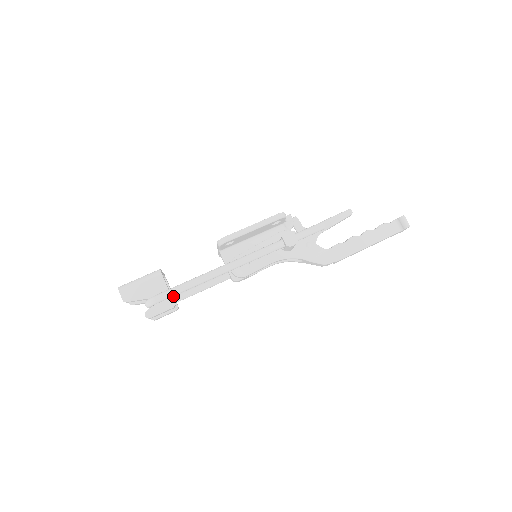
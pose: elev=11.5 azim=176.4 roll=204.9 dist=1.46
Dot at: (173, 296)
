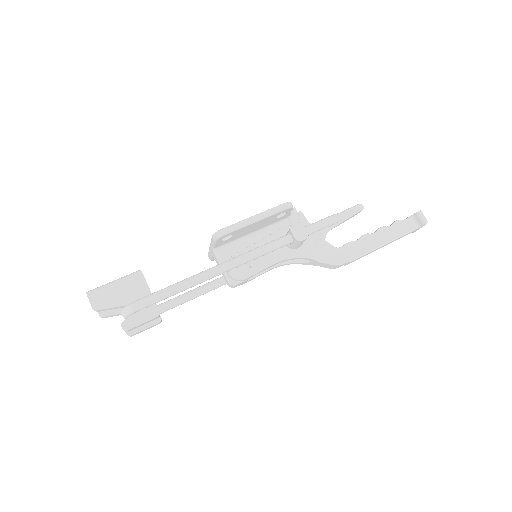
Dot at: occluded
